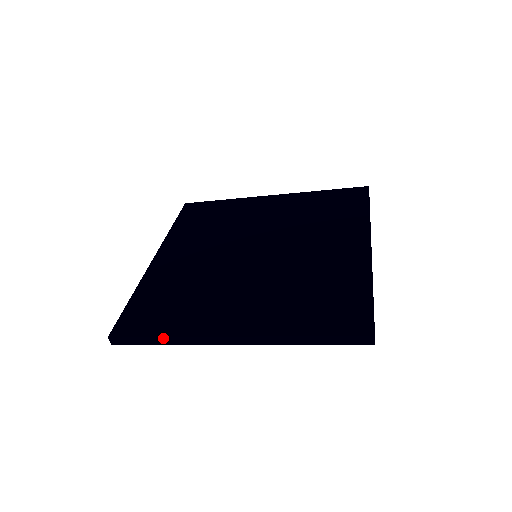
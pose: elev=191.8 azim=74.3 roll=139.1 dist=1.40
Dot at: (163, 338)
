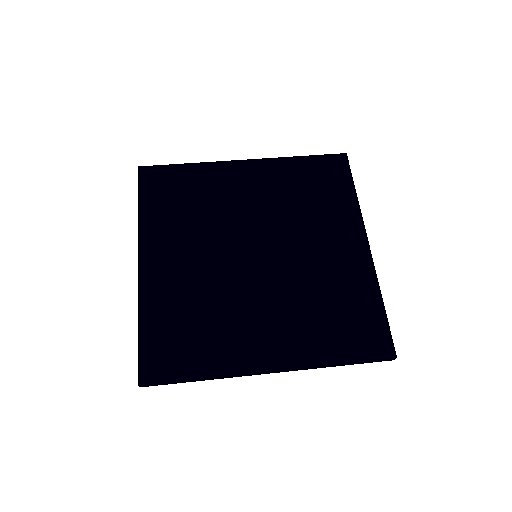
Dot at: (201, 379)
